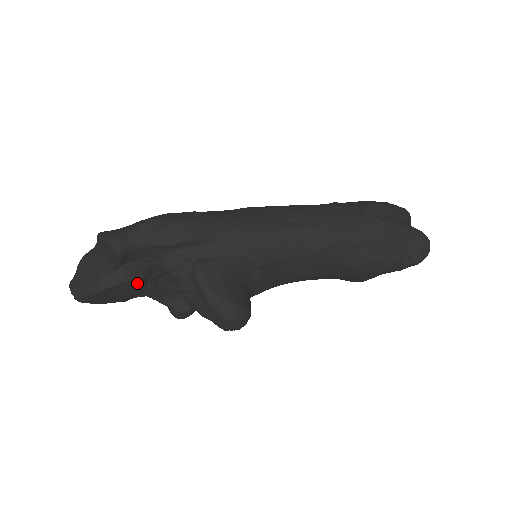
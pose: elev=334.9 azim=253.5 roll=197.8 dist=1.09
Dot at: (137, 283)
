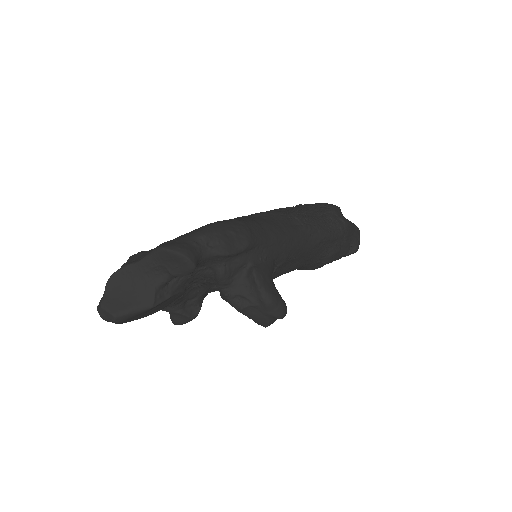
Dot at: (179, 294)
